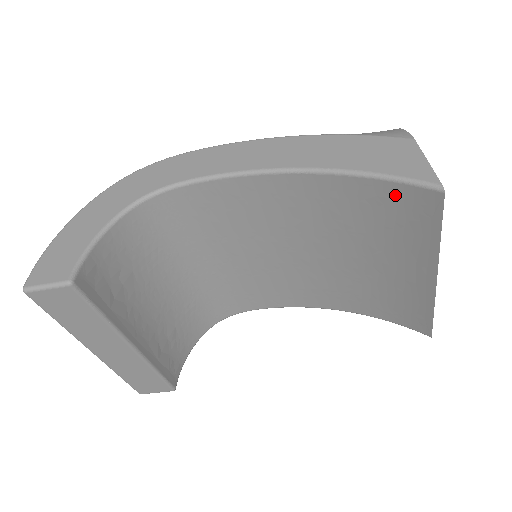
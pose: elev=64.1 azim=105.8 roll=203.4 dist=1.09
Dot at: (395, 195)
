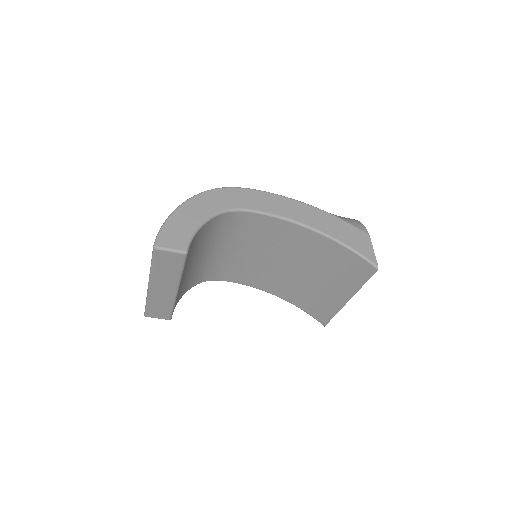
Dot at: (354, 260)
